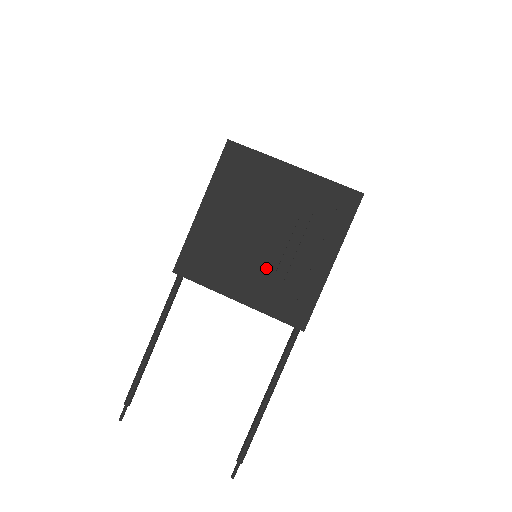
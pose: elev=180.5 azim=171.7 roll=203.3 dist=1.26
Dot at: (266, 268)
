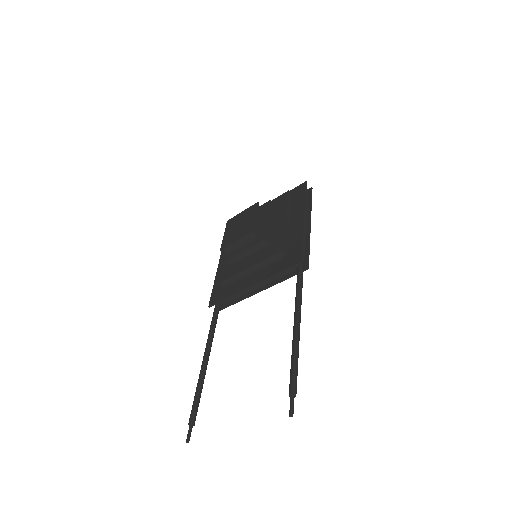
Dot at: (253, 242)
